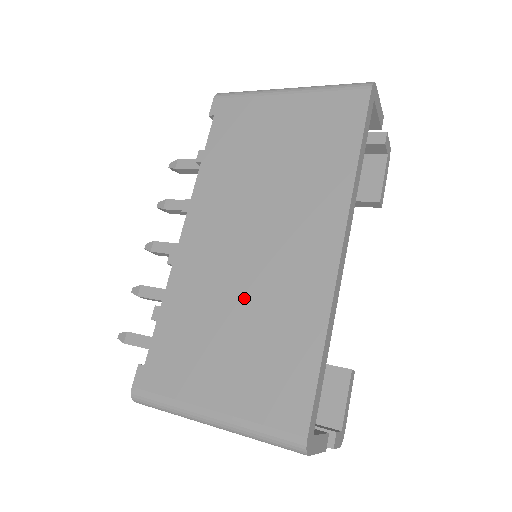
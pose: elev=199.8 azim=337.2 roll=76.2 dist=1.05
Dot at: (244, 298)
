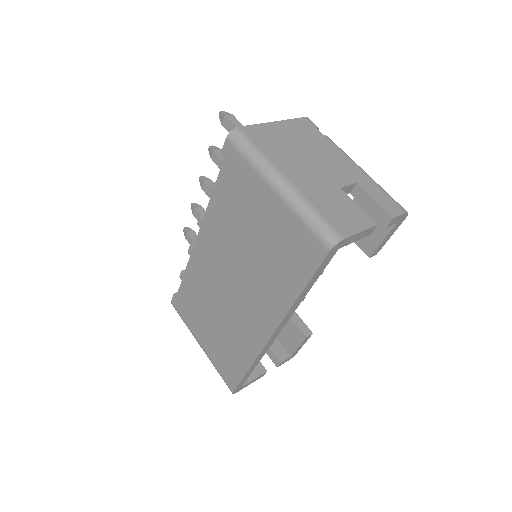
Dot at: (220, 312)
